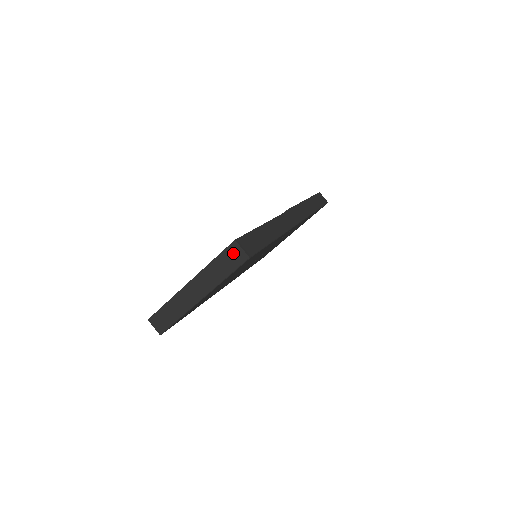
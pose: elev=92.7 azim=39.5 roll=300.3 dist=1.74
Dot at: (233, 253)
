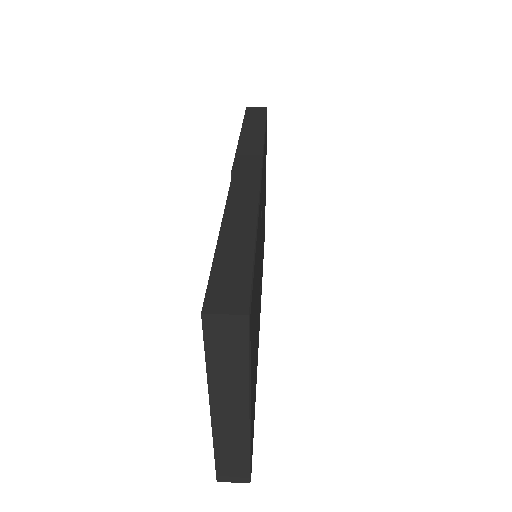
Dot at: (220, 331)
